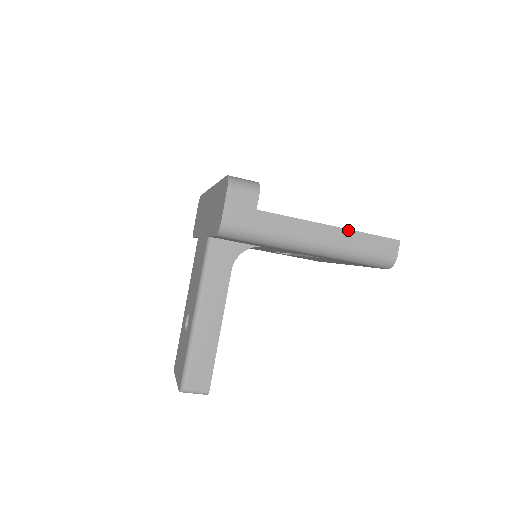
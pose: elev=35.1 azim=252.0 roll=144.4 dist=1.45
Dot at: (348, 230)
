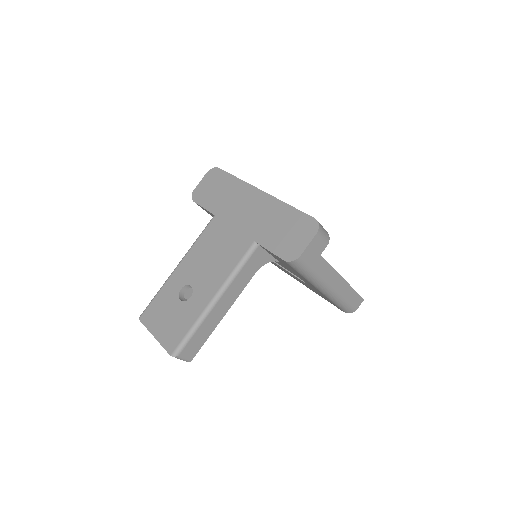
Dot at: (349, 285)
